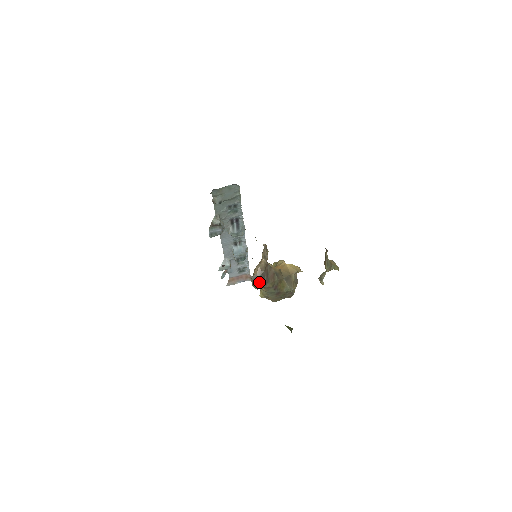
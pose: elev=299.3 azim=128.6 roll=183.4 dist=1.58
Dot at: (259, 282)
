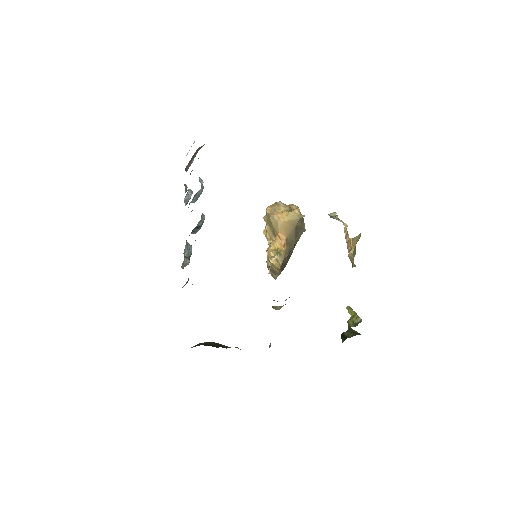
Dot at: occluded
